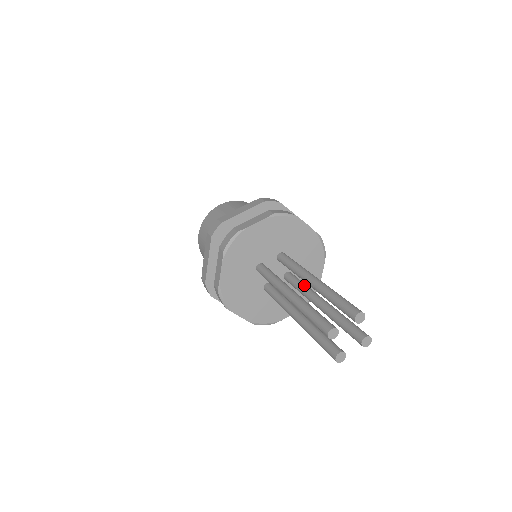
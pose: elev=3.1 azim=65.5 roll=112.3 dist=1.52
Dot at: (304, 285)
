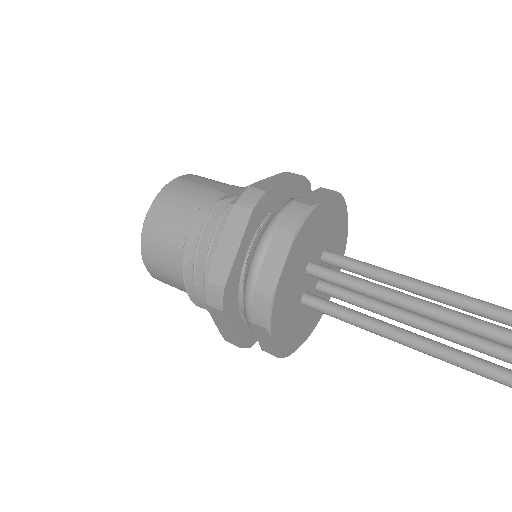
Dot at: occluded
